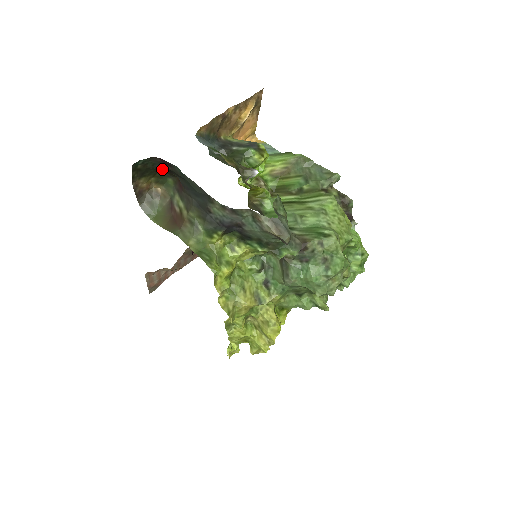
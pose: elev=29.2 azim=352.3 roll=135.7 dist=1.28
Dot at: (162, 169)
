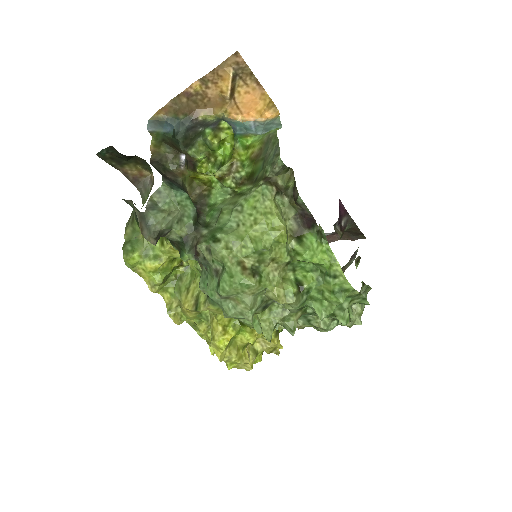
Dot at: occluded
